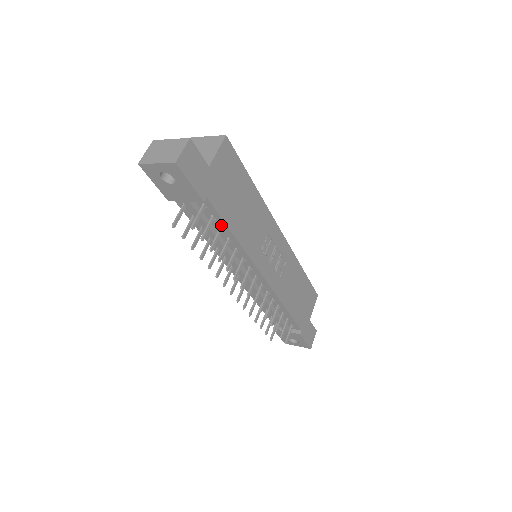
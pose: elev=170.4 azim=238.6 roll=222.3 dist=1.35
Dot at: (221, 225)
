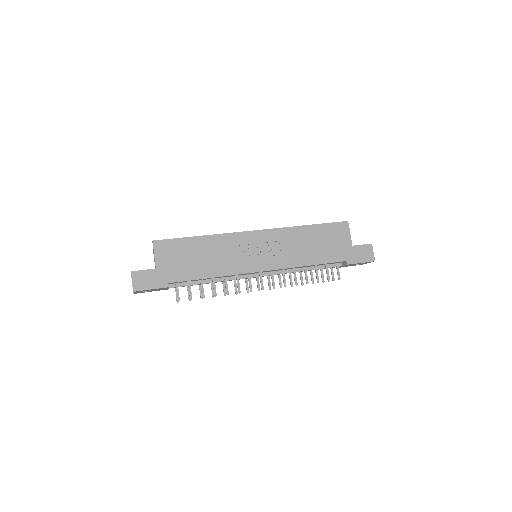
Dot at: occluded
